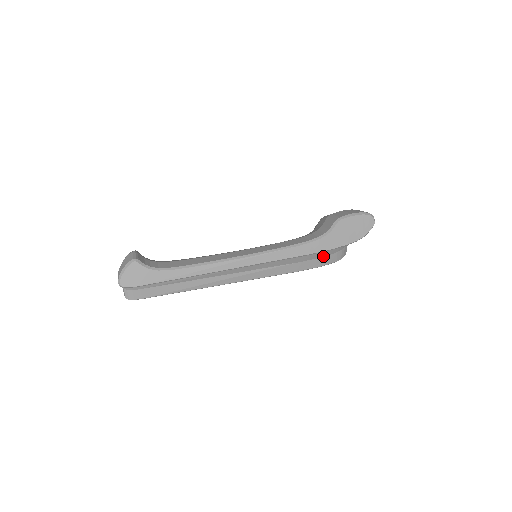
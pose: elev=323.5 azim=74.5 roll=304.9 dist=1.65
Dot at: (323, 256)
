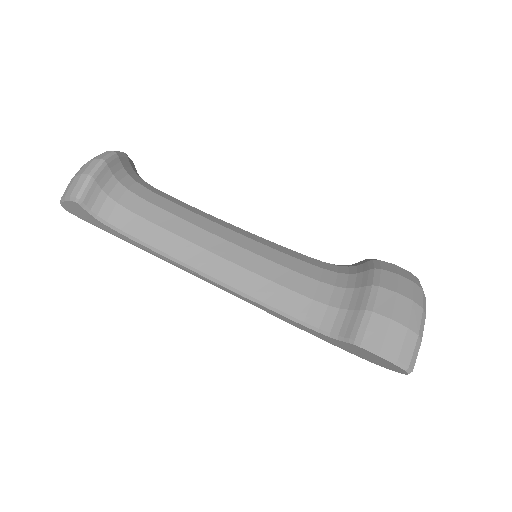
Dot at: occluded
